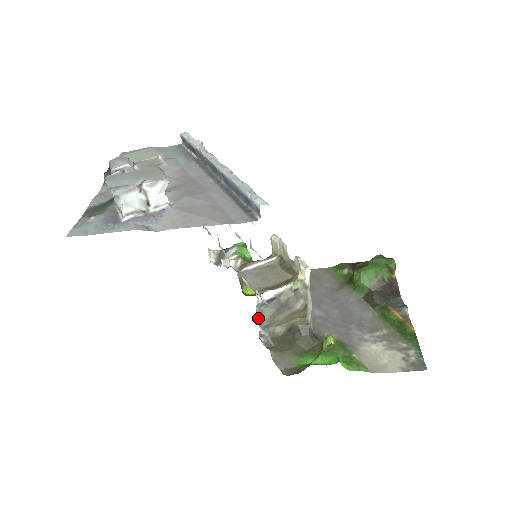
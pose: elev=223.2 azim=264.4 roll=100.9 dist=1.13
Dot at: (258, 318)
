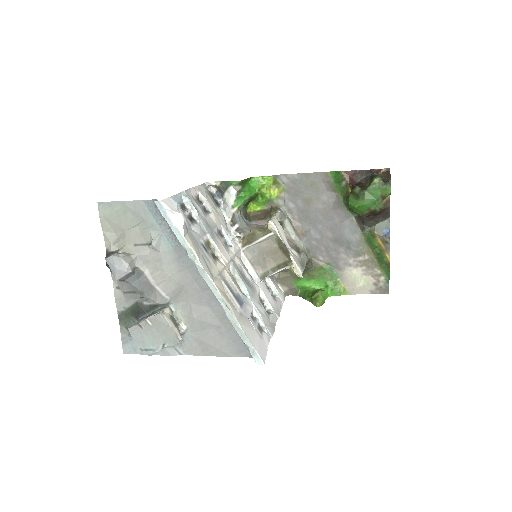
Dot at: occluded
